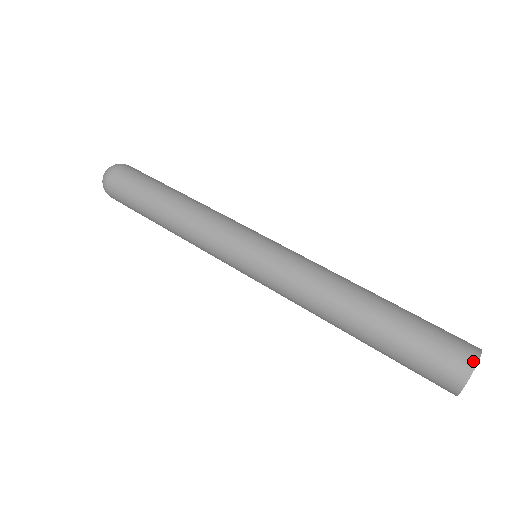
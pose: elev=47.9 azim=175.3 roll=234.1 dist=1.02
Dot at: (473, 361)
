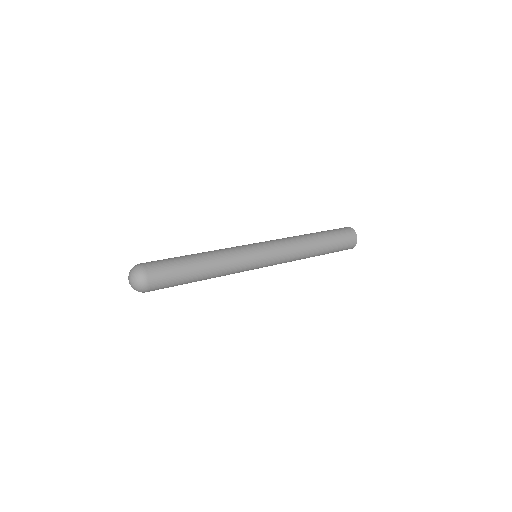
Dot at: (356, 243)
